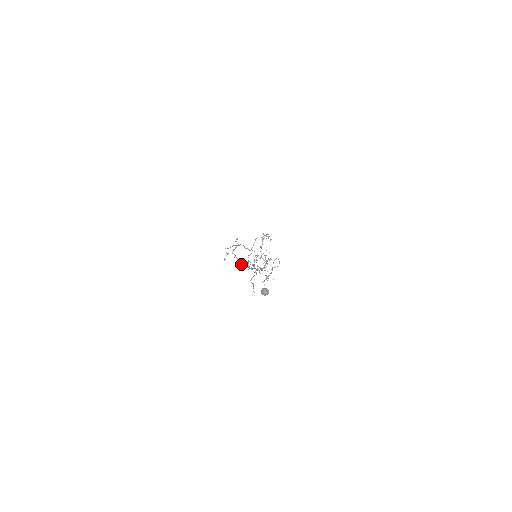
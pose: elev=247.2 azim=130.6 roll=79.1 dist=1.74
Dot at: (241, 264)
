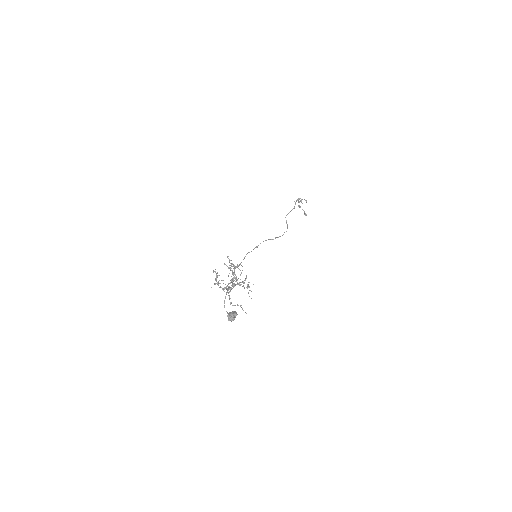
Dot at: occluded
